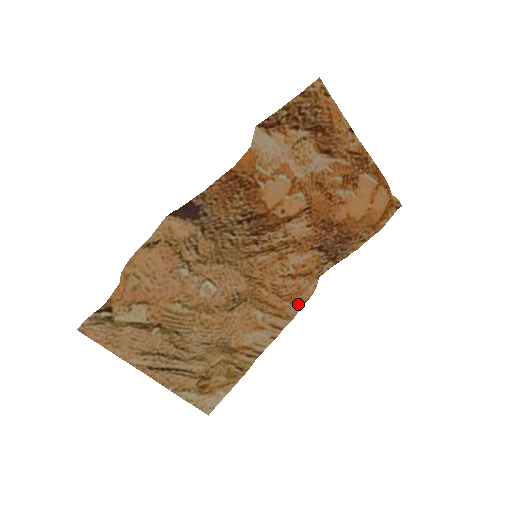
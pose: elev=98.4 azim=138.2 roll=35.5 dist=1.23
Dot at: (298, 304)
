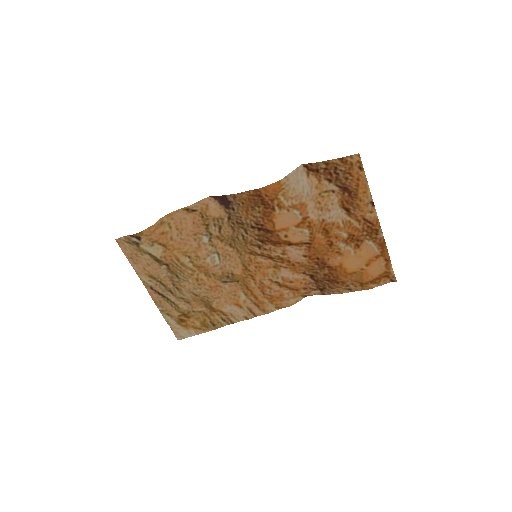
Dot at: (276, 306)
